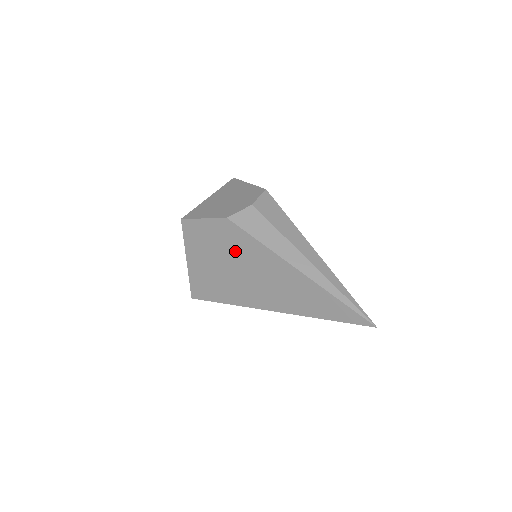
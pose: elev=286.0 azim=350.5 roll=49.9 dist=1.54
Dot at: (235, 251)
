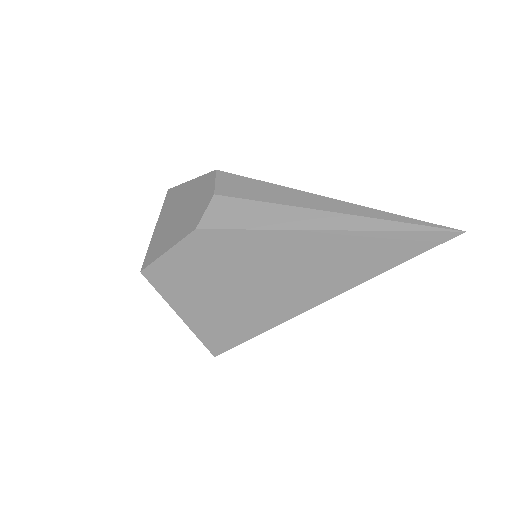
Dot at: (231, 263)
